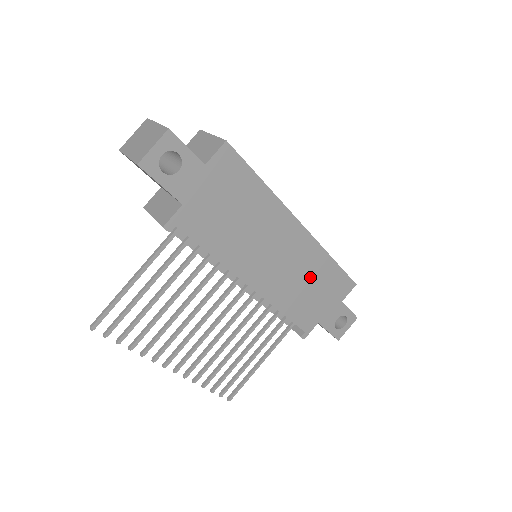
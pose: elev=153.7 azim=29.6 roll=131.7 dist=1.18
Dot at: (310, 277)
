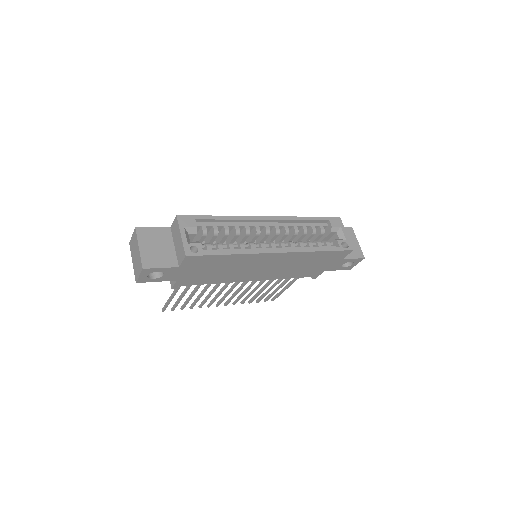
Dot at: (303, 263)
